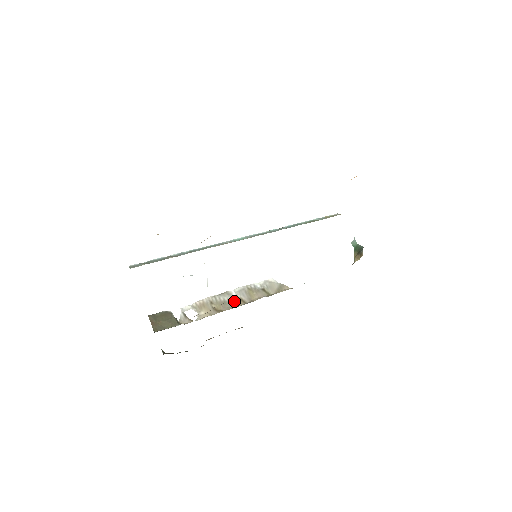
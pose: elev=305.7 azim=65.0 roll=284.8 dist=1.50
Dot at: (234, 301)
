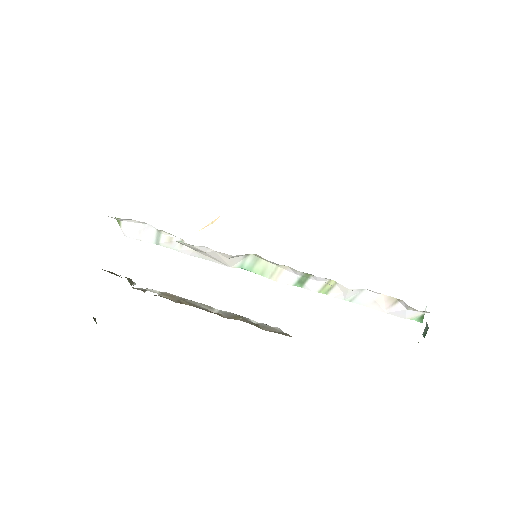
Dot at: (209, 311)
